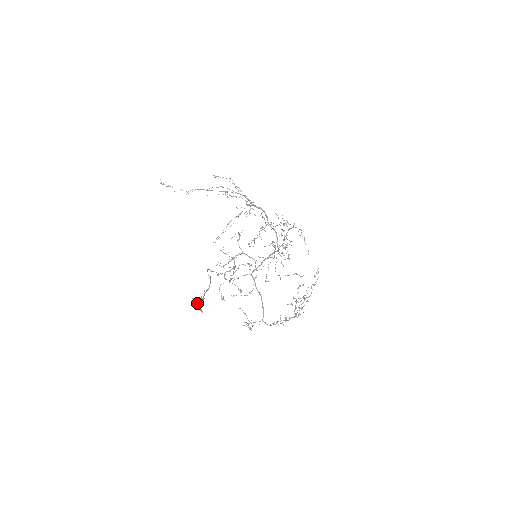
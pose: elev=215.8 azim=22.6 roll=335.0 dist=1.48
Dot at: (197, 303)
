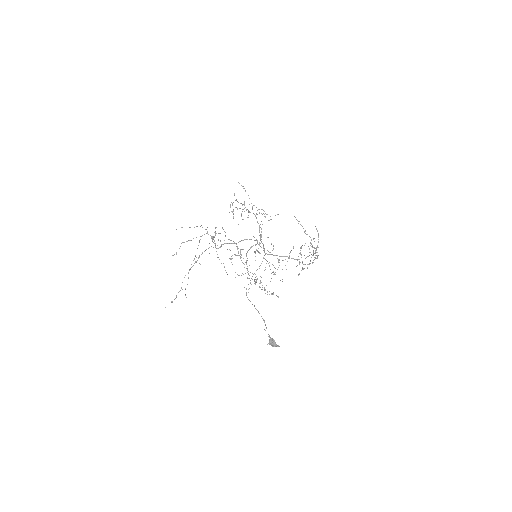
Dot at: (272, 346)
